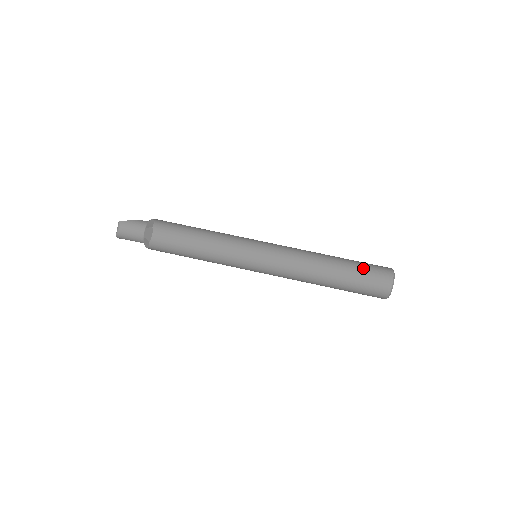
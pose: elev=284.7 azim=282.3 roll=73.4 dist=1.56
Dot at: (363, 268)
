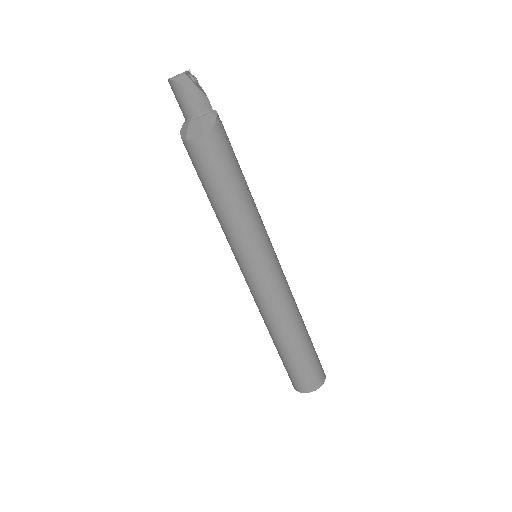
Dot at: (307, 363)
